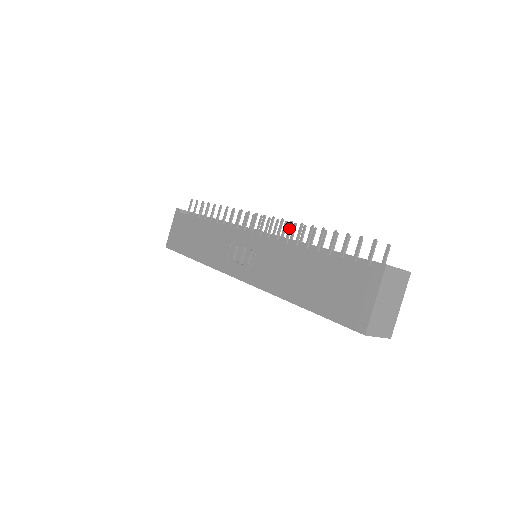
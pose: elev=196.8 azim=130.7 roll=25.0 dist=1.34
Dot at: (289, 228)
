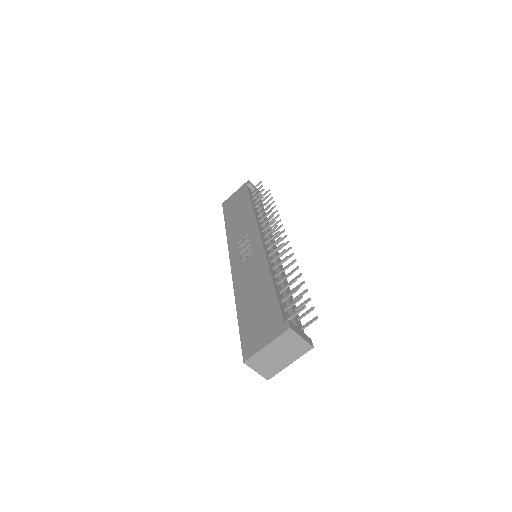
Dot at: (280, 253)
